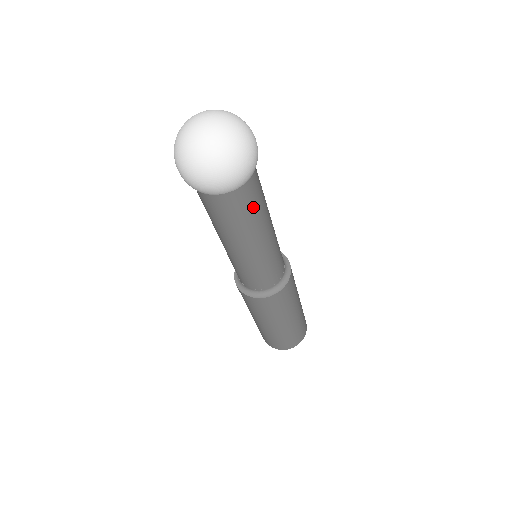
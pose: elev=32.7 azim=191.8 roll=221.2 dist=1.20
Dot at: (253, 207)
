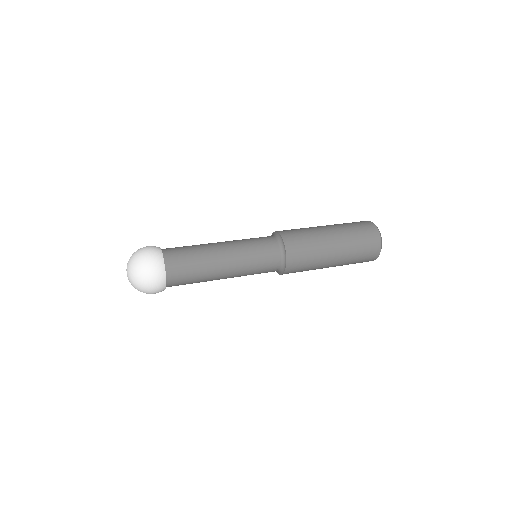
Dot at: (190, 283)
